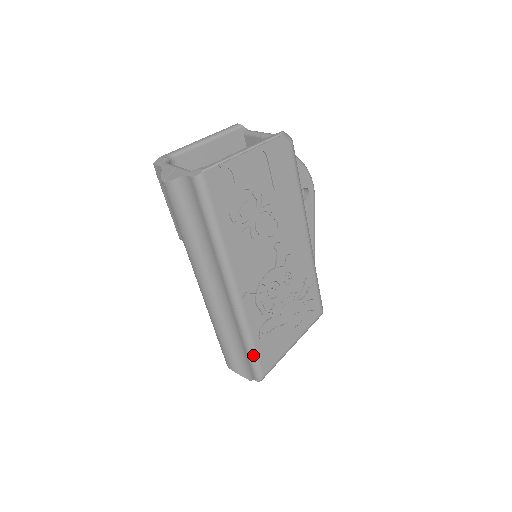
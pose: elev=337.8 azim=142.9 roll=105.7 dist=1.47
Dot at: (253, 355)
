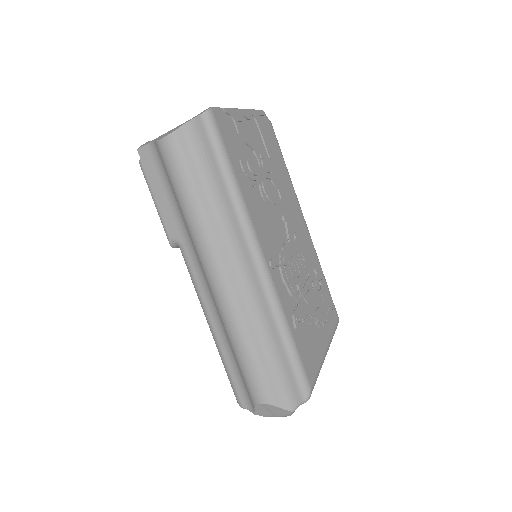
Dot at: (294, 353)
